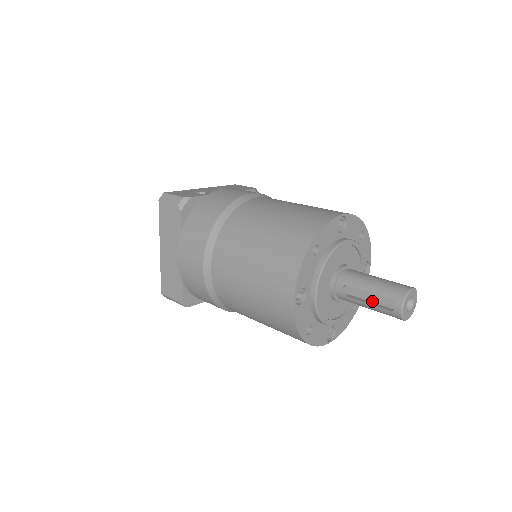
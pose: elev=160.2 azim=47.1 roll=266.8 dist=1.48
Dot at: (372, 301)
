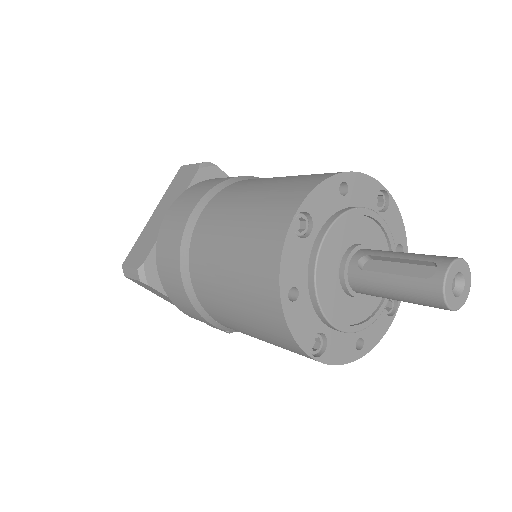
Dot at: (399, 277)
